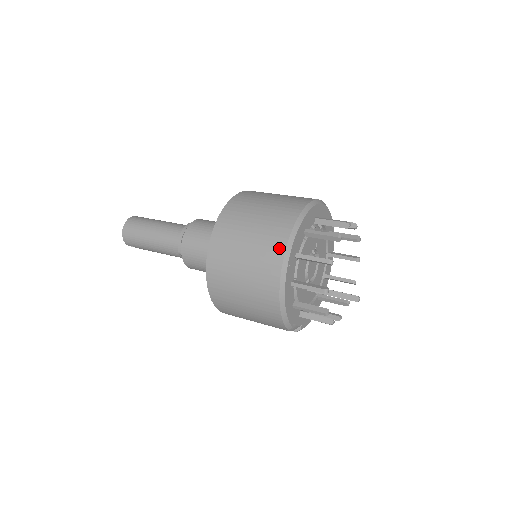
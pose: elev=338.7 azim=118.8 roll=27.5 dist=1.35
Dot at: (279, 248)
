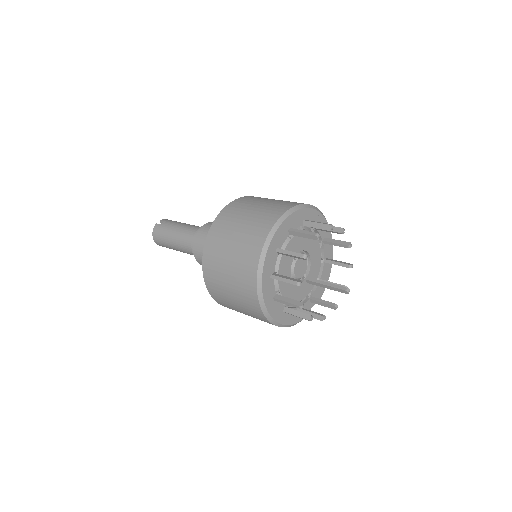
Dot at: (256, 307)
